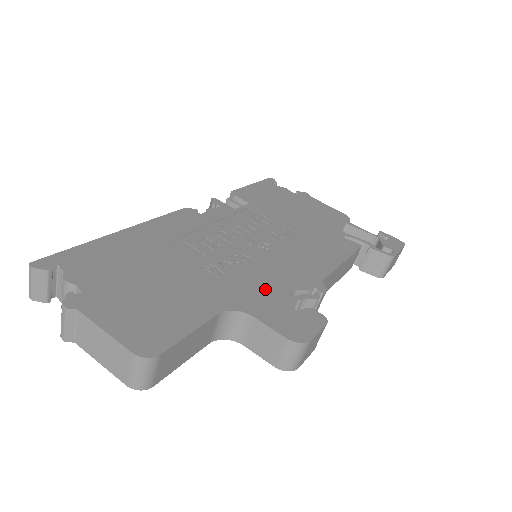
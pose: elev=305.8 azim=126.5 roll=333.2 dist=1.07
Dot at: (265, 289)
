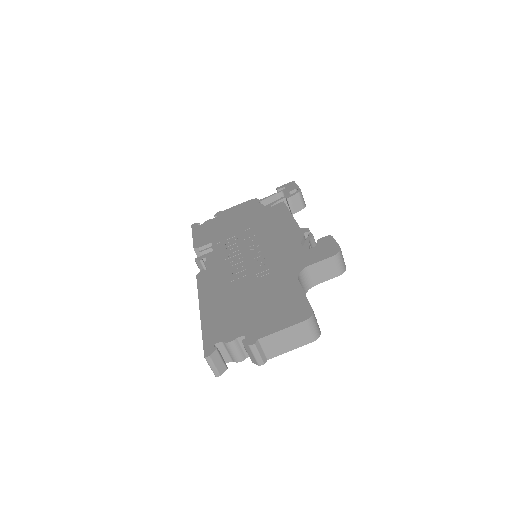
Dot at: (292, 255)
